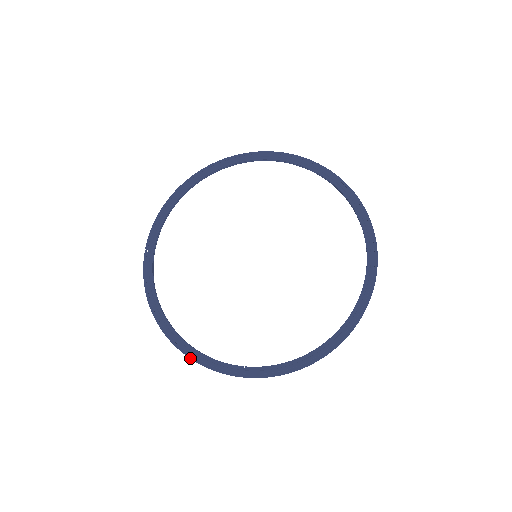
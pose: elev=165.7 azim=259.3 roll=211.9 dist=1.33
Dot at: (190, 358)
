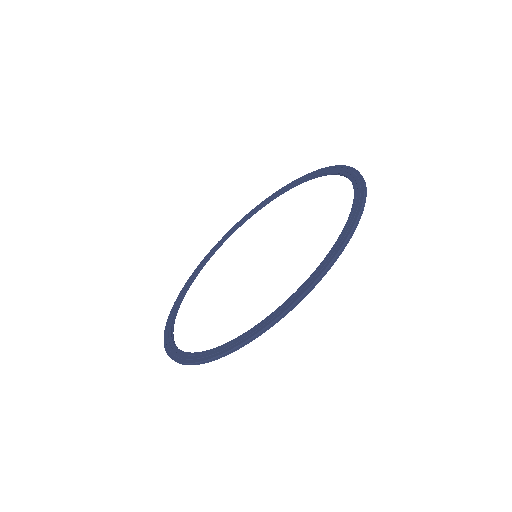
Dot at: (166, 323)
